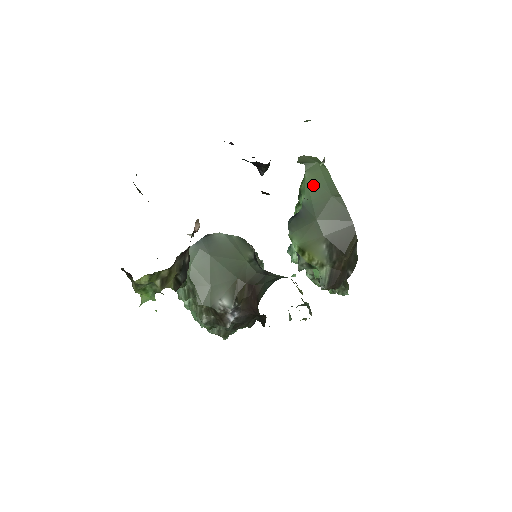
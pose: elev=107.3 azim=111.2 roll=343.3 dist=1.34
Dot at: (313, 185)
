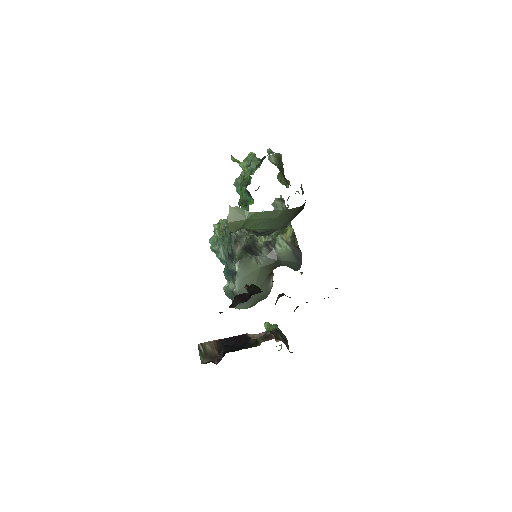
Dot at: (258, 226)
